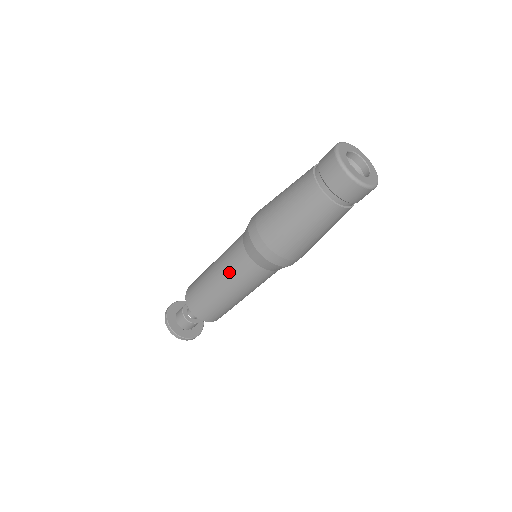
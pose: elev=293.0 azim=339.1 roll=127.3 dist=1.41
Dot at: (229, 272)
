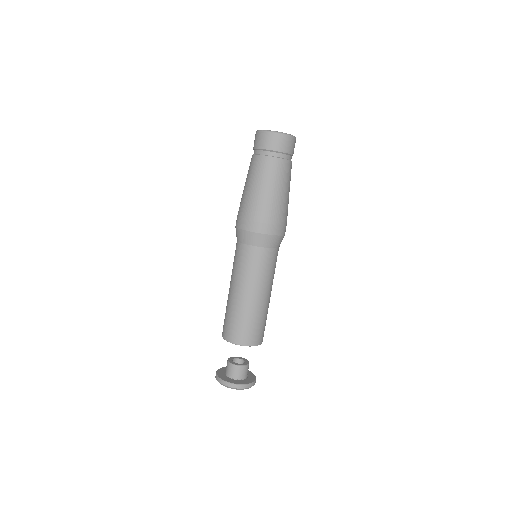
Dot at: (238, 272)
